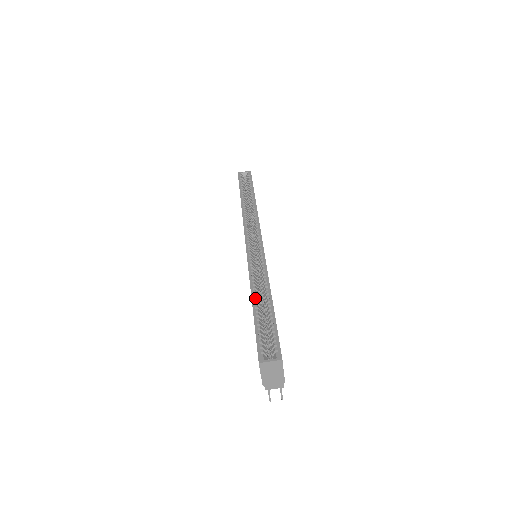
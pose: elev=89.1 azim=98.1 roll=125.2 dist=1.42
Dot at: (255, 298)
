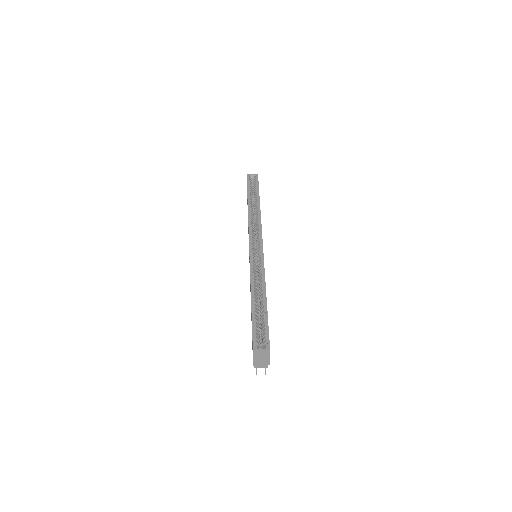
Dot at: (254, 297)
